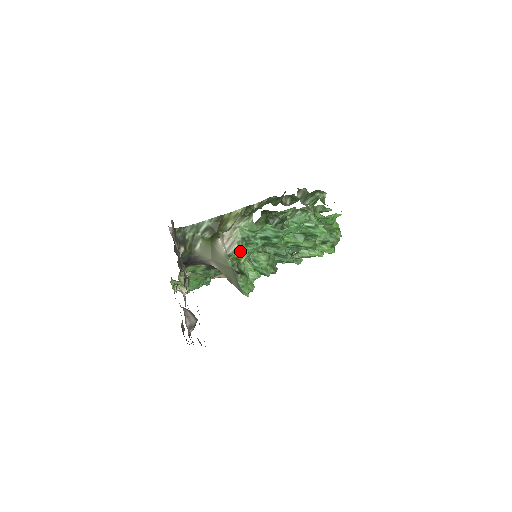
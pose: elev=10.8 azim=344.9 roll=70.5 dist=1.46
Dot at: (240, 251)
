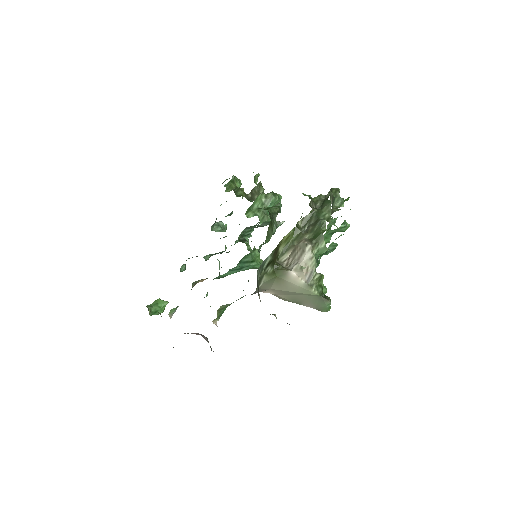
Dot at: (319, 277)
